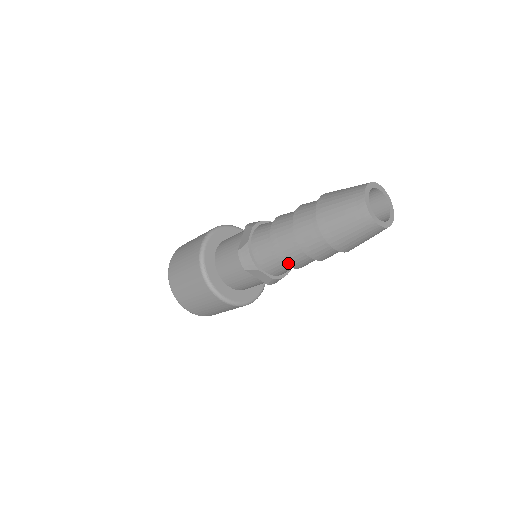
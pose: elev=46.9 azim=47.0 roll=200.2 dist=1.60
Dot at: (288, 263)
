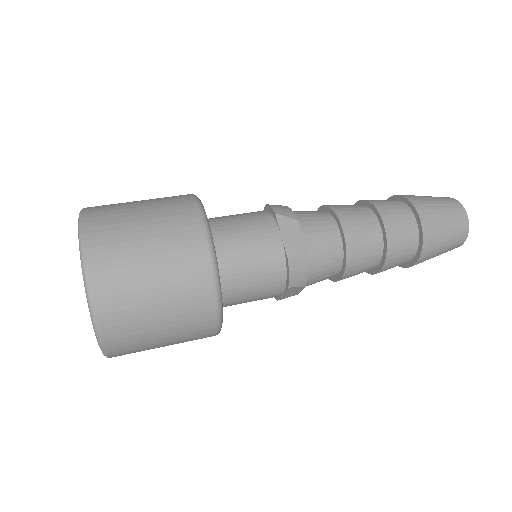
Dot at: (344, 278)
